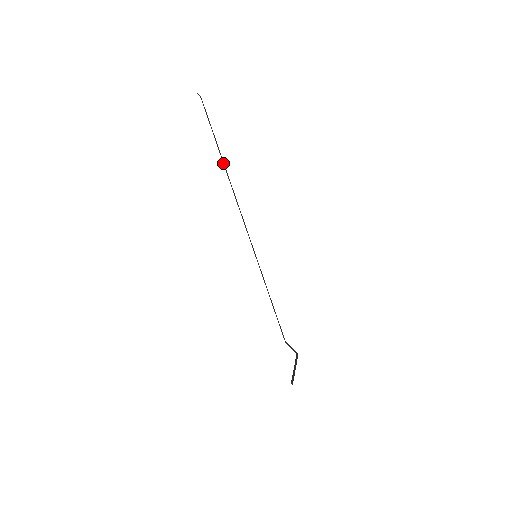
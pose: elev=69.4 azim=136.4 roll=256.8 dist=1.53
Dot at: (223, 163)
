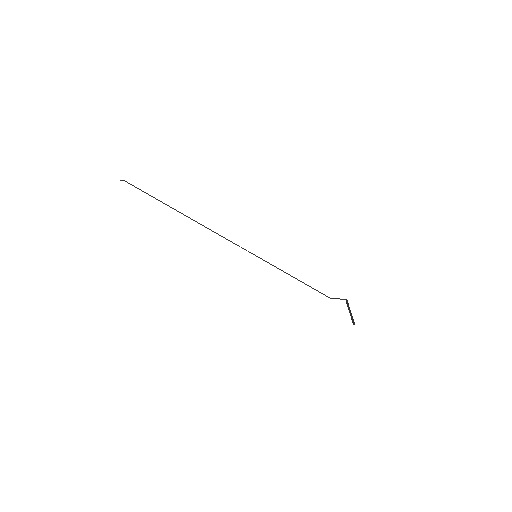
Dot at: occluded
